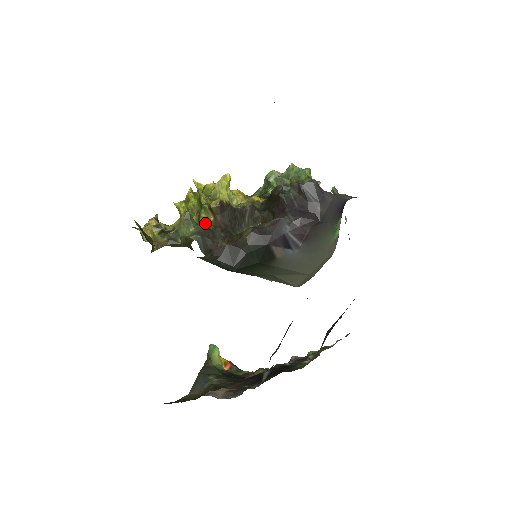
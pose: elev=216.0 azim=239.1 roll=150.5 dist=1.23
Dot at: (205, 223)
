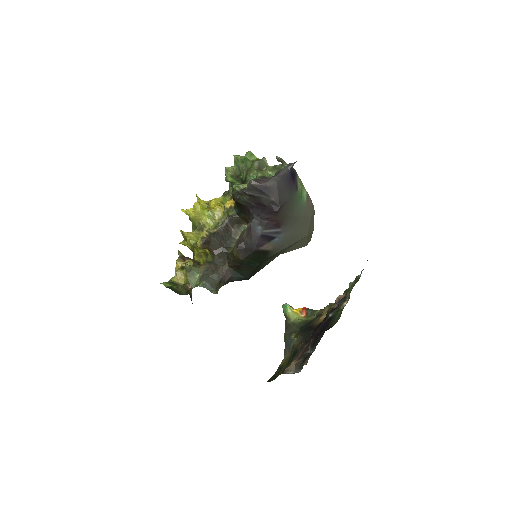
Dot at: (206, 256)
